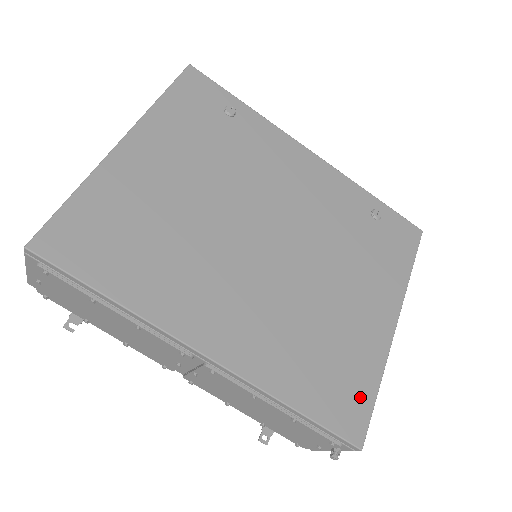
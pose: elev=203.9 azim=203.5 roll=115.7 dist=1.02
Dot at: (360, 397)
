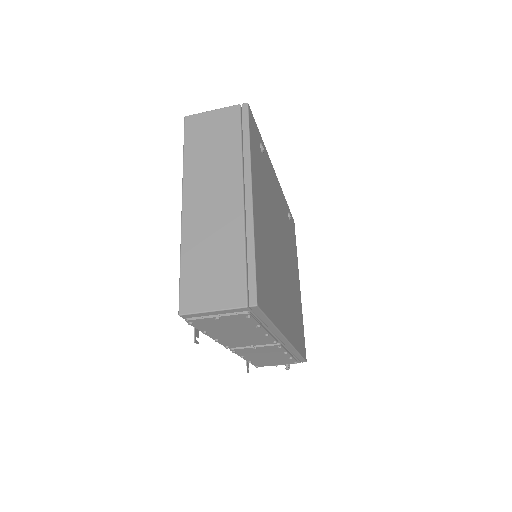
Dot at: (303, 335)
